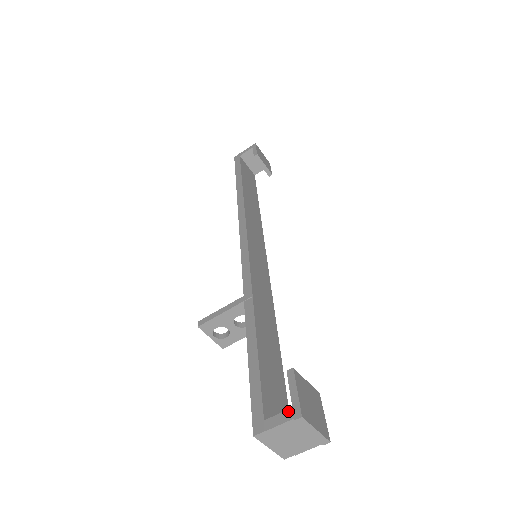
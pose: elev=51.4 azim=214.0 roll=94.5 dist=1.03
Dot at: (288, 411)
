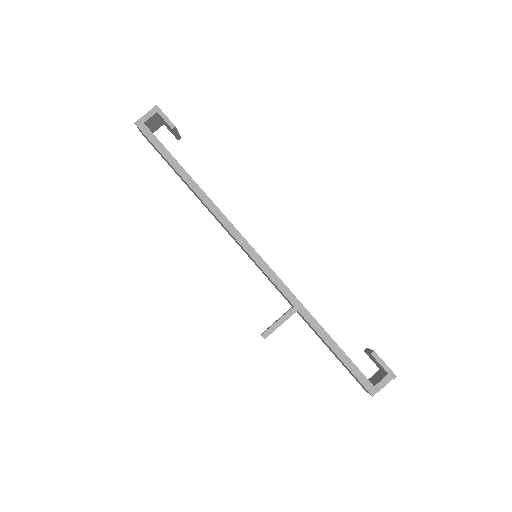
Dot at: (387, 376)
